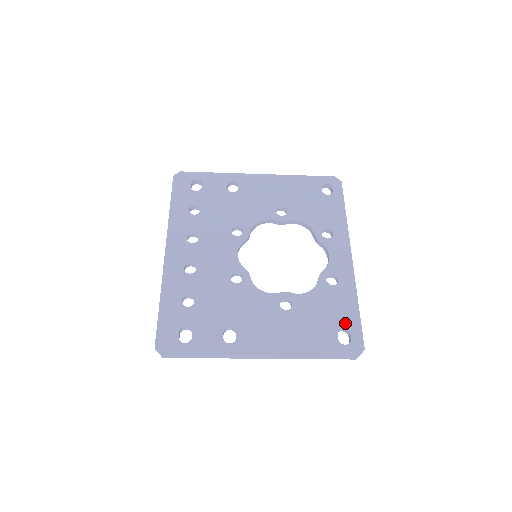
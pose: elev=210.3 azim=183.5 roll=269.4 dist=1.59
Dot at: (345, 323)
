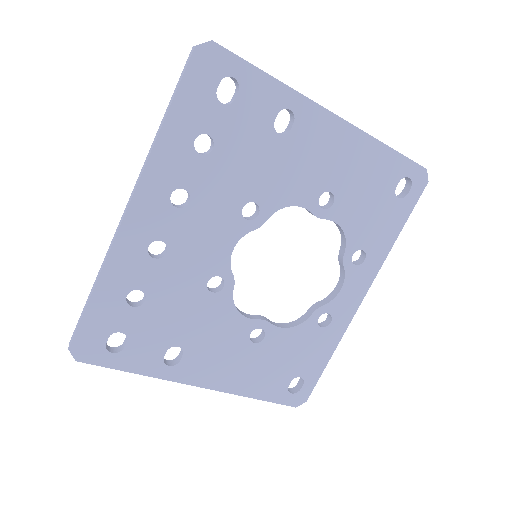
Dot at: (306, 372)
